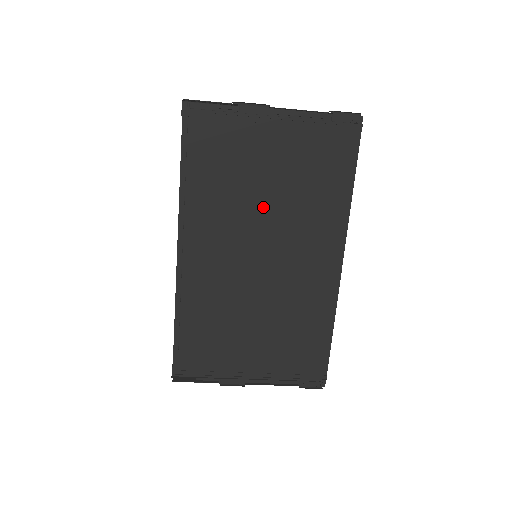
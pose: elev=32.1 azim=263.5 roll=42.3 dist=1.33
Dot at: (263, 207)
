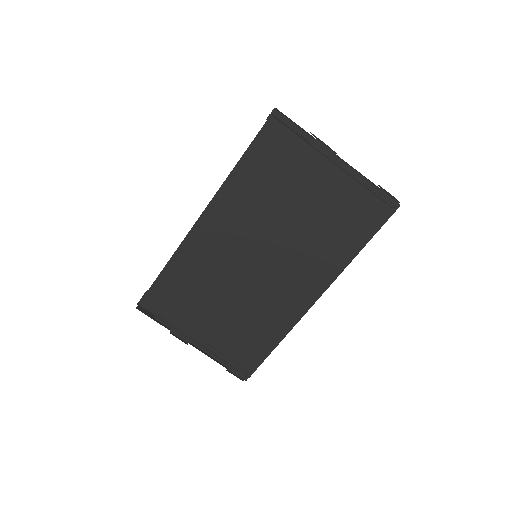
Dot at: (284, 224)
